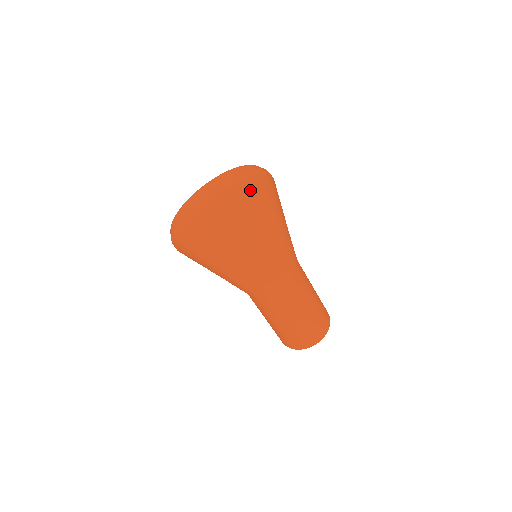
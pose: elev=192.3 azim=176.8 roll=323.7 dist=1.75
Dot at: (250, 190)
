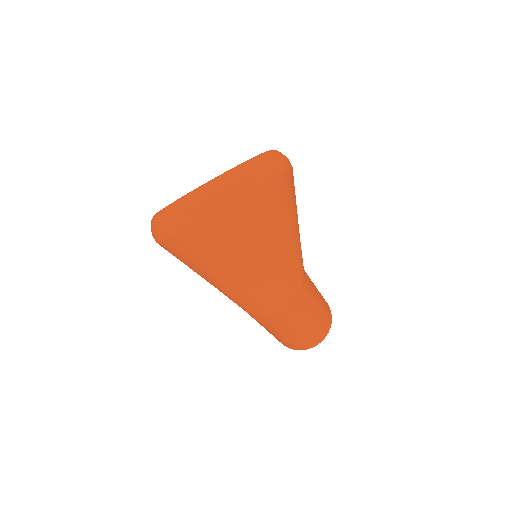
Dot at: (255, 205)
